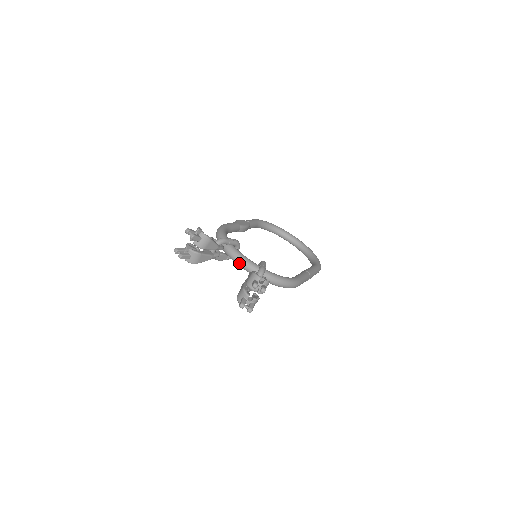
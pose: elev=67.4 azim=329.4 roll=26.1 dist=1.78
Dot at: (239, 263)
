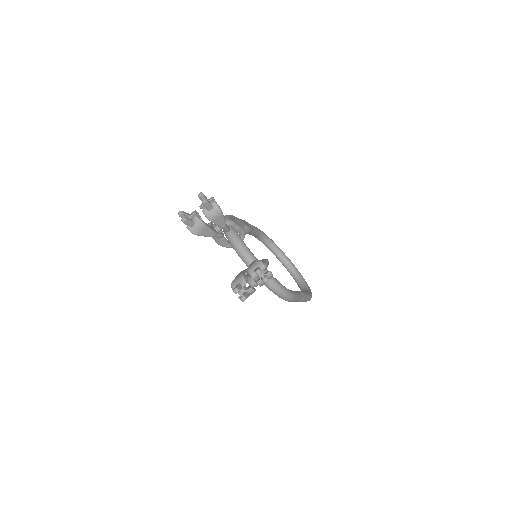
Dot at: (240, 253)
